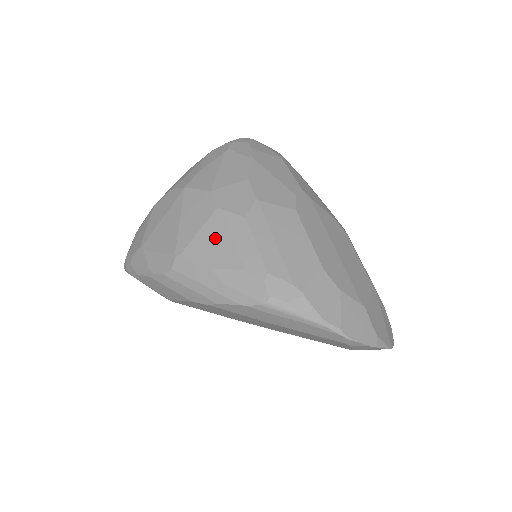
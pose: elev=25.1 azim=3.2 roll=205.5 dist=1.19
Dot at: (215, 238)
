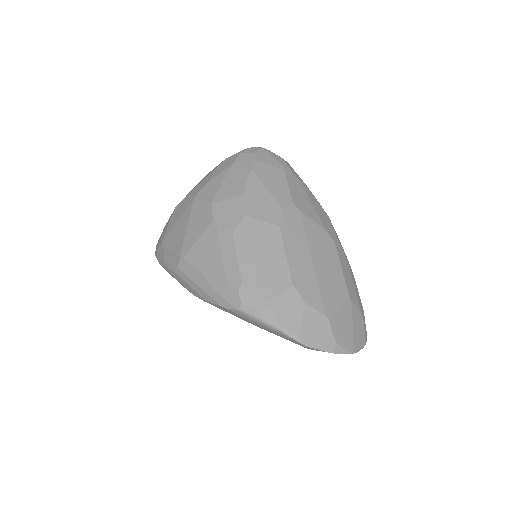
Dot at: (208, 247)
